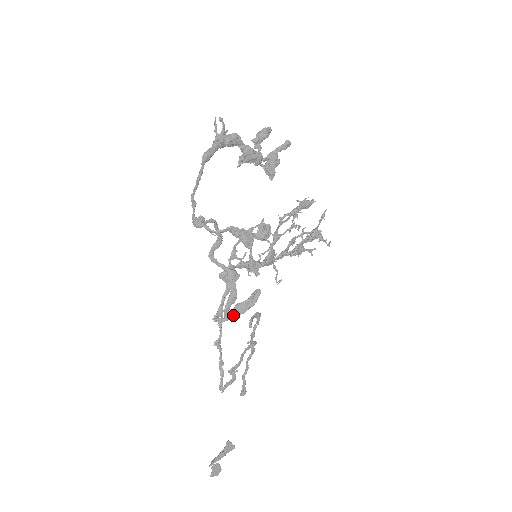
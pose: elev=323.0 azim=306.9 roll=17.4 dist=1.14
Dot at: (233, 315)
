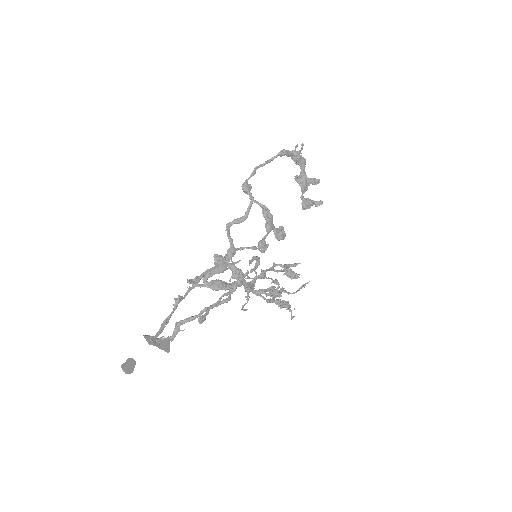
Dot at: (210, 284)
